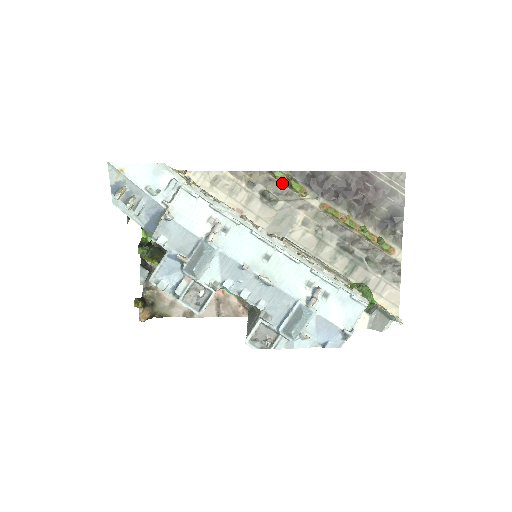
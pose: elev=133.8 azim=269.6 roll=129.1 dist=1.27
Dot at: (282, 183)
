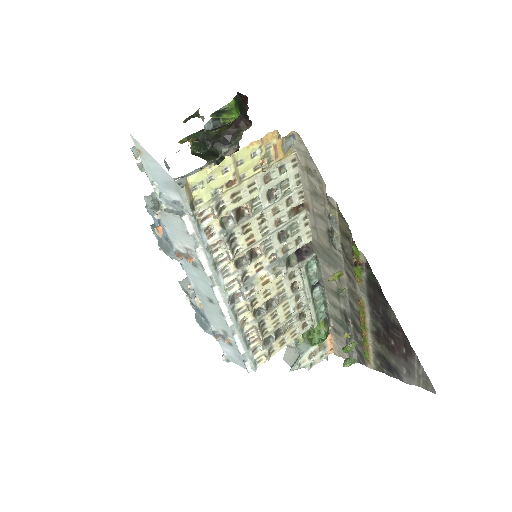
Dot at: (353, 254)
